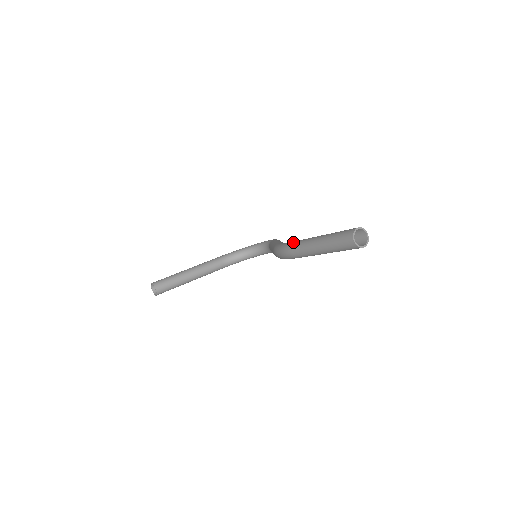
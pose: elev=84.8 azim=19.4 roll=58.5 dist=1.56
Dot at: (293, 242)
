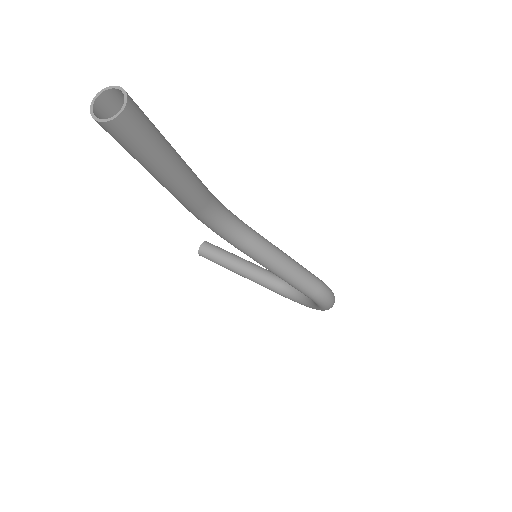
Dot at: occluded
